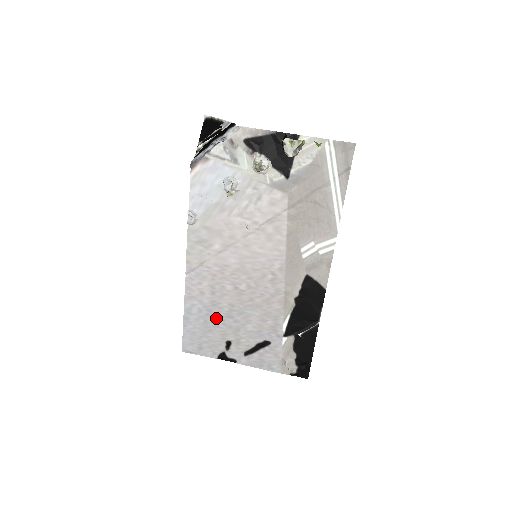
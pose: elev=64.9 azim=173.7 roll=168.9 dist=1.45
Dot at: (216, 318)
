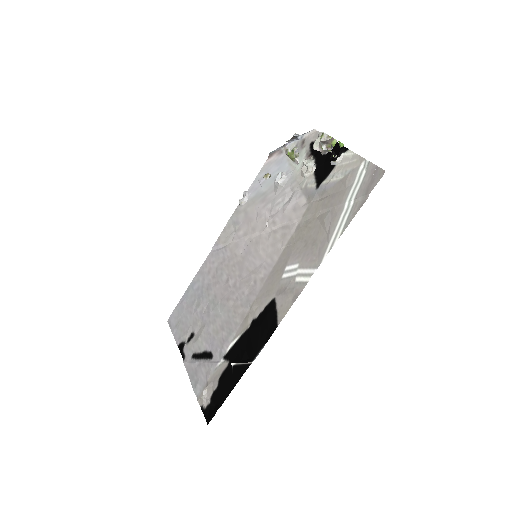
Dot at: (201, 302)
